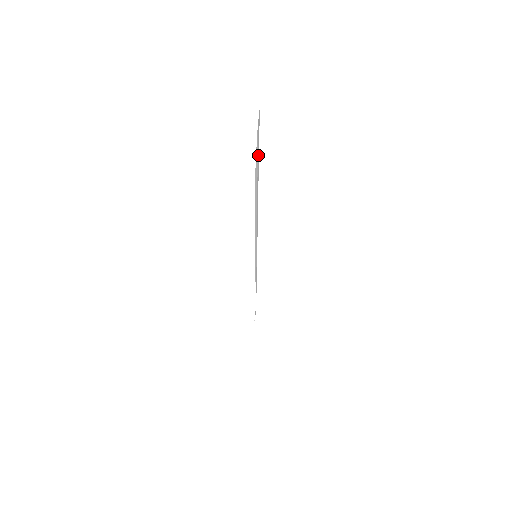
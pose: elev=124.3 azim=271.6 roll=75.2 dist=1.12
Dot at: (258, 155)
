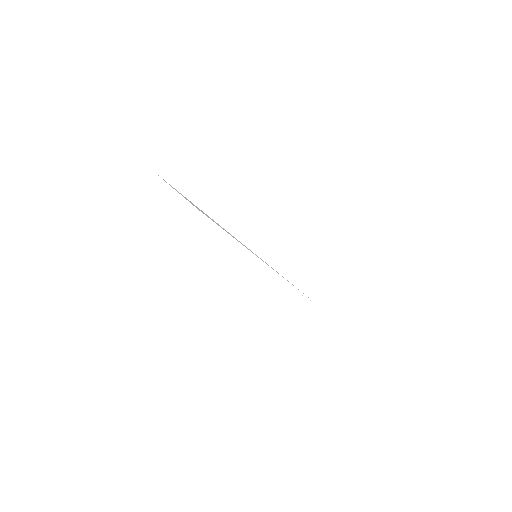
Dot at: occluded
